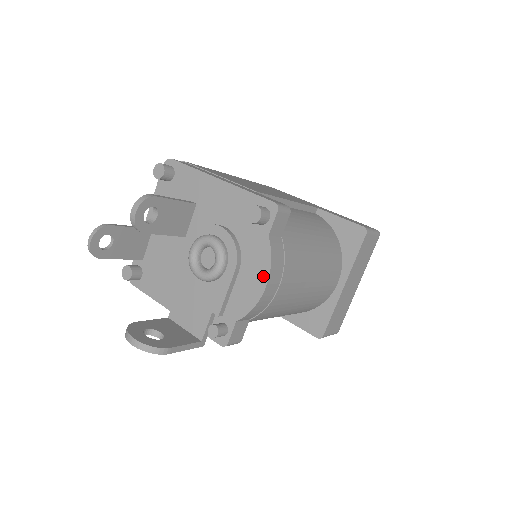
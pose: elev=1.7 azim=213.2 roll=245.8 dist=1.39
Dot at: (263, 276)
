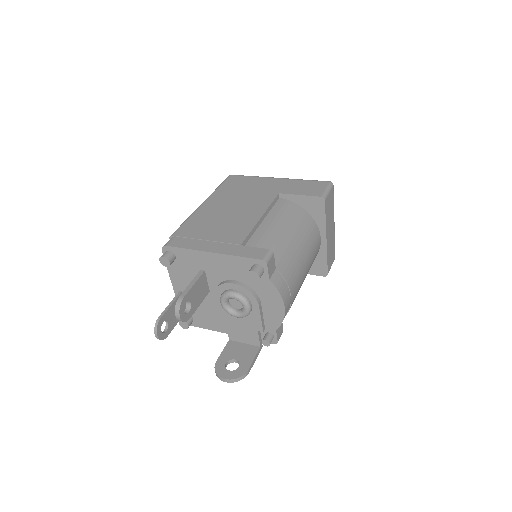
Dot at: (279, 303)
